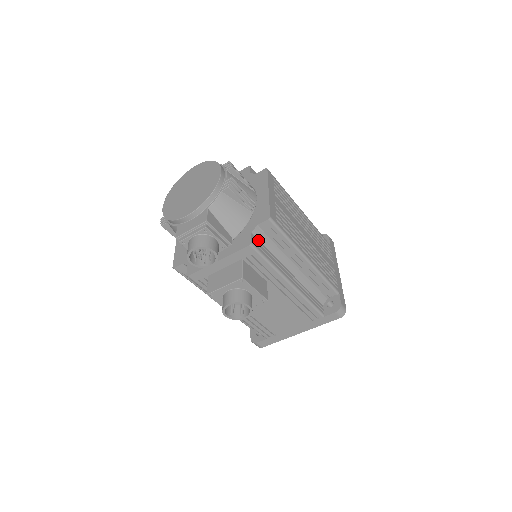
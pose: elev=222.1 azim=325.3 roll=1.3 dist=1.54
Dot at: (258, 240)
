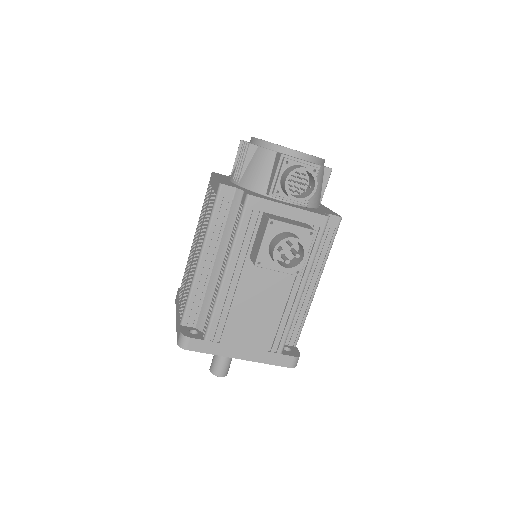
Dot at: occluded
